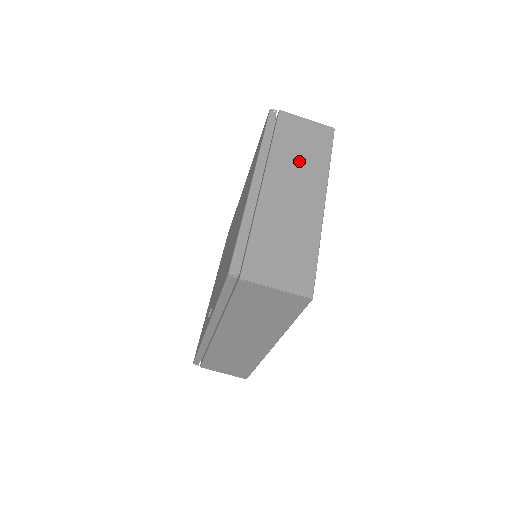
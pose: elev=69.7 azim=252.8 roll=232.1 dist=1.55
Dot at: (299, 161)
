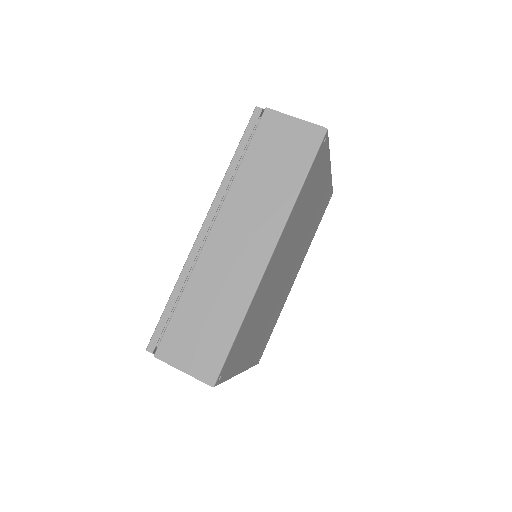
Dot at: occluded
